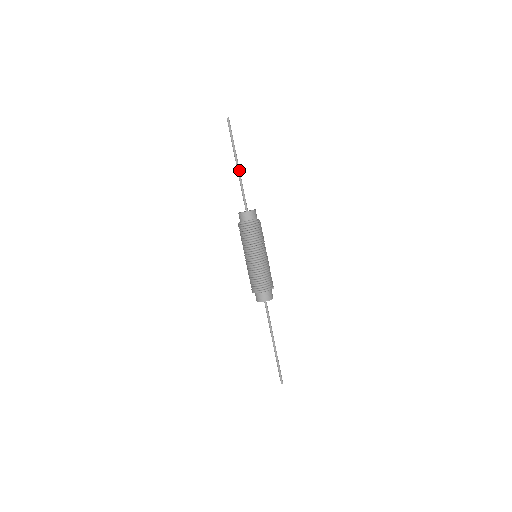
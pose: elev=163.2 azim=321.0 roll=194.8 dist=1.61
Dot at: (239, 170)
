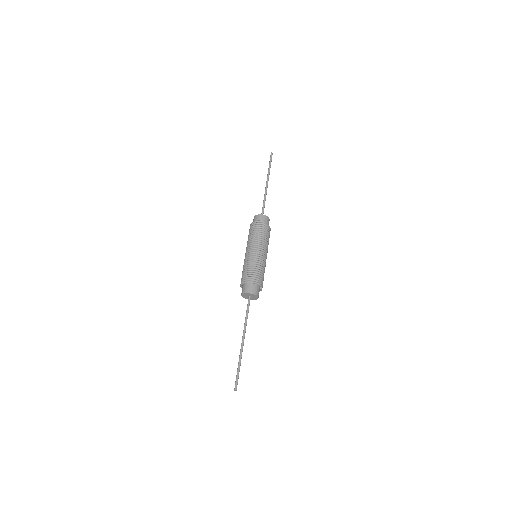
Dot at: occluded
